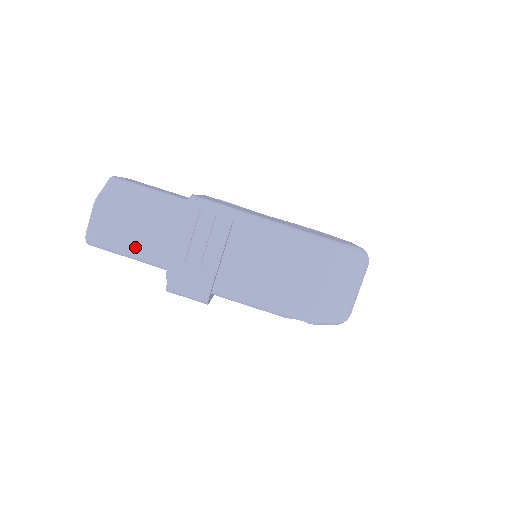
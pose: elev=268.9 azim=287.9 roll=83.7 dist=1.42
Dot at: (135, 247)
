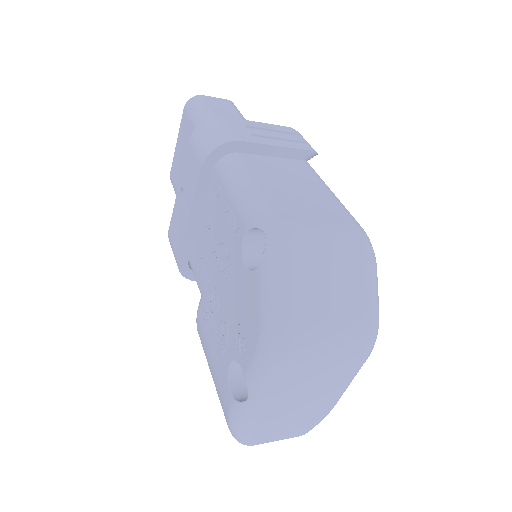
Dot at: (216, 116)
